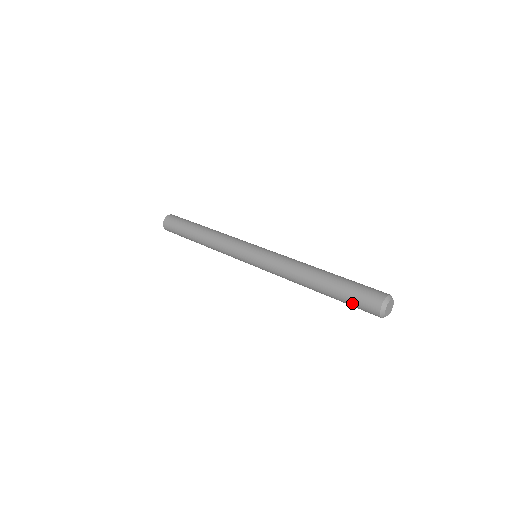
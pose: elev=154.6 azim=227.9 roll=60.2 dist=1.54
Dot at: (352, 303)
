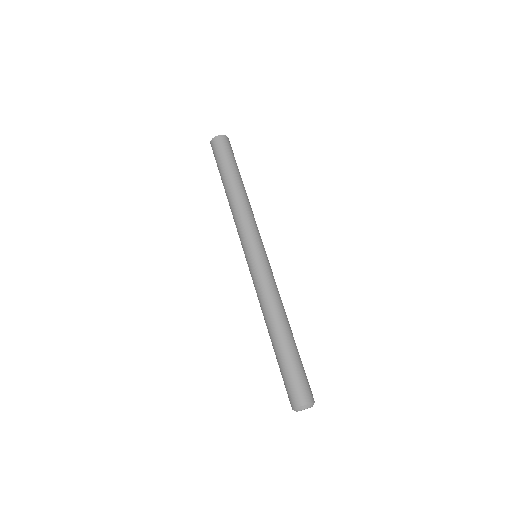
Dot at: (284, 379)
